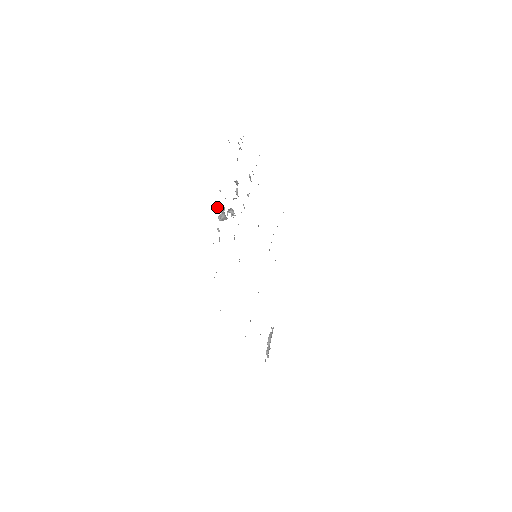
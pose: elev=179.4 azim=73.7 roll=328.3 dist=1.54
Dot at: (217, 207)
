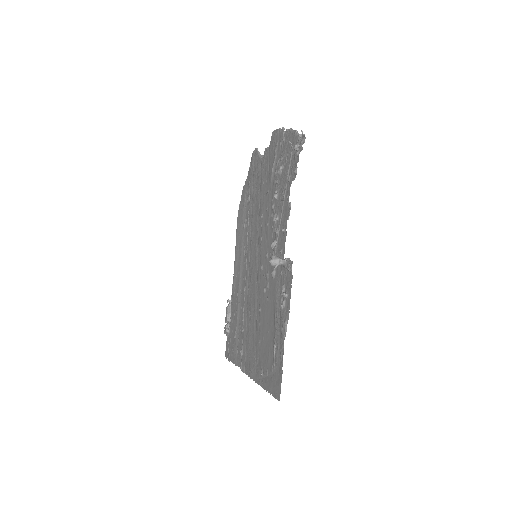
Dot at: occluded
